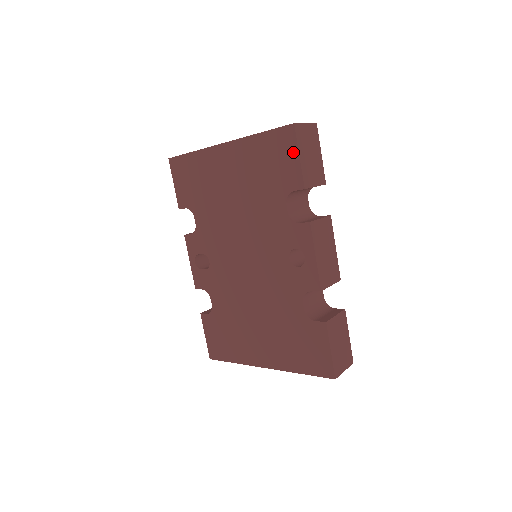
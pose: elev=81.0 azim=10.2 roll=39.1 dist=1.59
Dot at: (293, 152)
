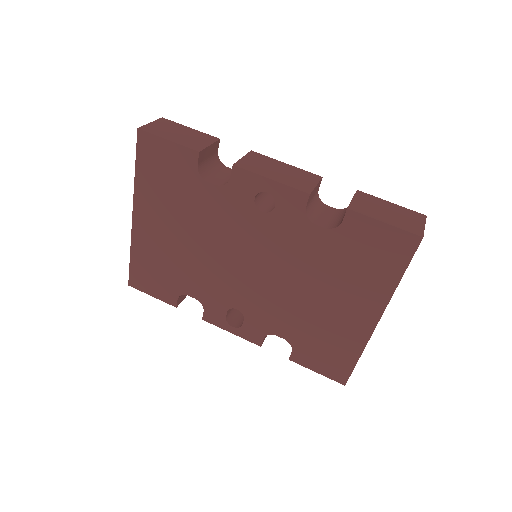
Dot at: (162, 145)
